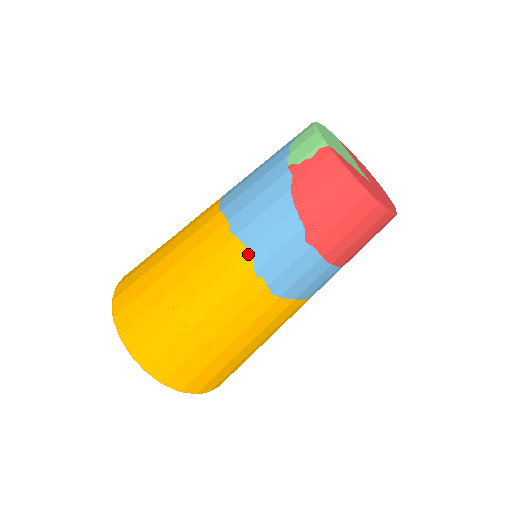
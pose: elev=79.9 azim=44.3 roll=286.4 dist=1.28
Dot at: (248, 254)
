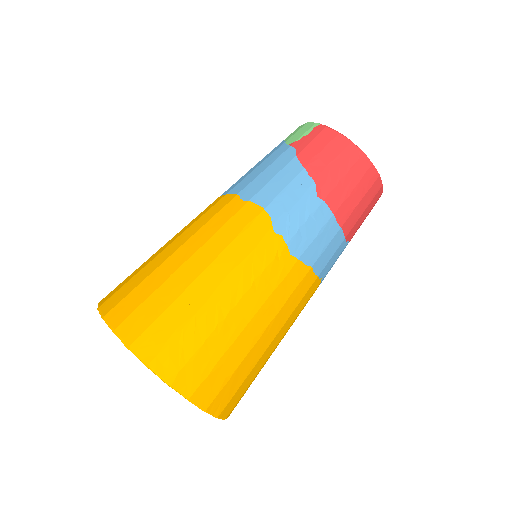
Dot at: (264, 212)
